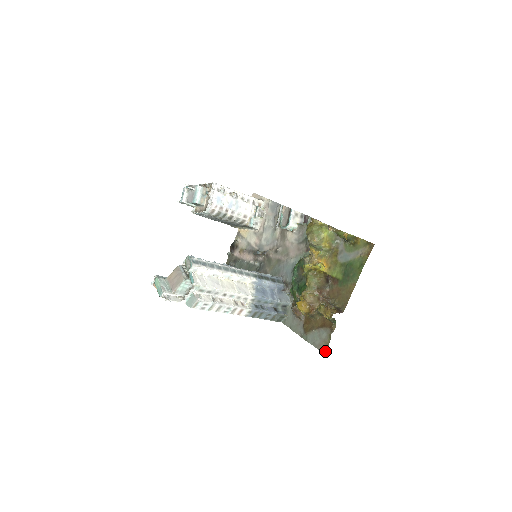
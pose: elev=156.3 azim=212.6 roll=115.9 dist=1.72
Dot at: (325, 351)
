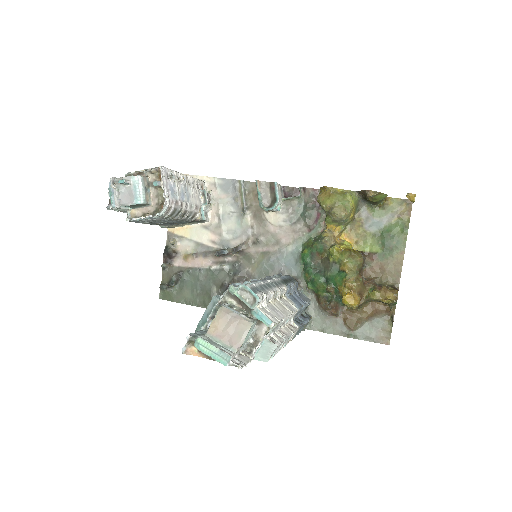
Dot at: (389, 341)
